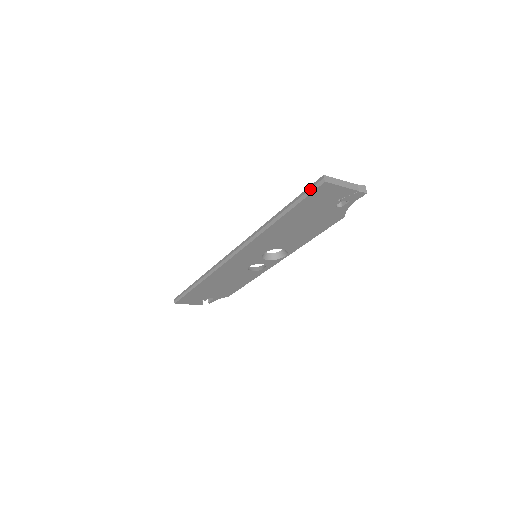
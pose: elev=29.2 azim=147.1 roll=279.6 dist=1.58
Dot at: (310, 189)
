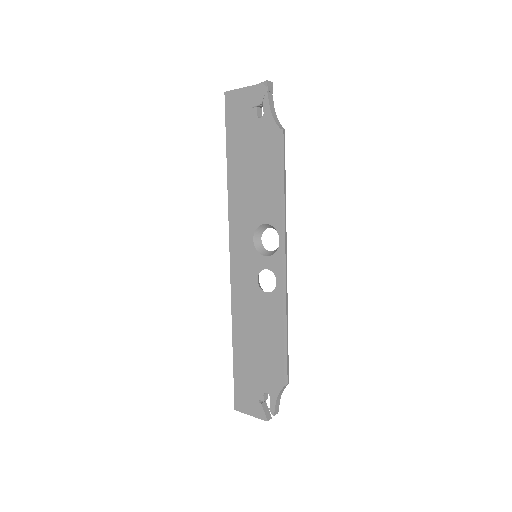
Dot at: (227, 112)
